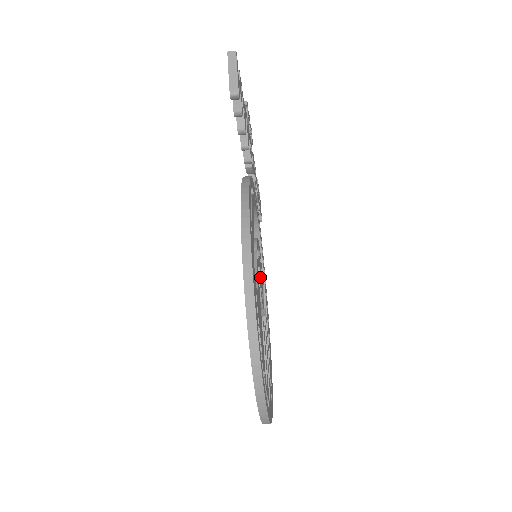
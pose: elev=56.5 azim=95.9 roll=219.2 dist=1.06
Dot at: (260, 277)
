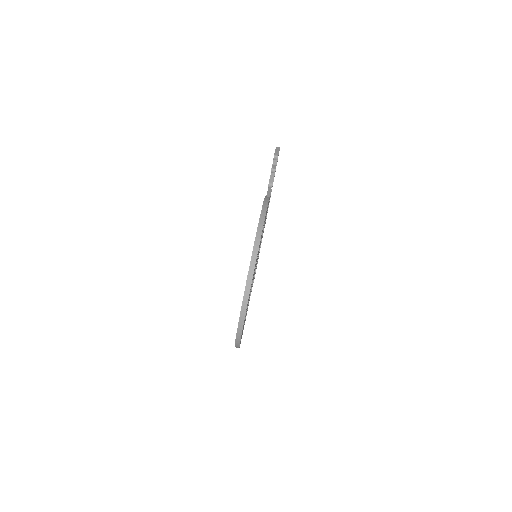
Dot at: occluded
